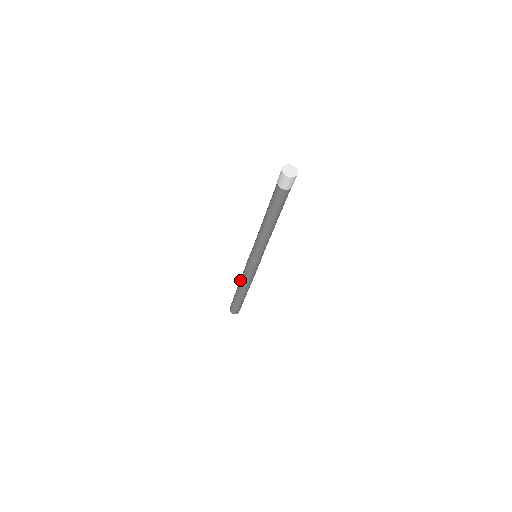
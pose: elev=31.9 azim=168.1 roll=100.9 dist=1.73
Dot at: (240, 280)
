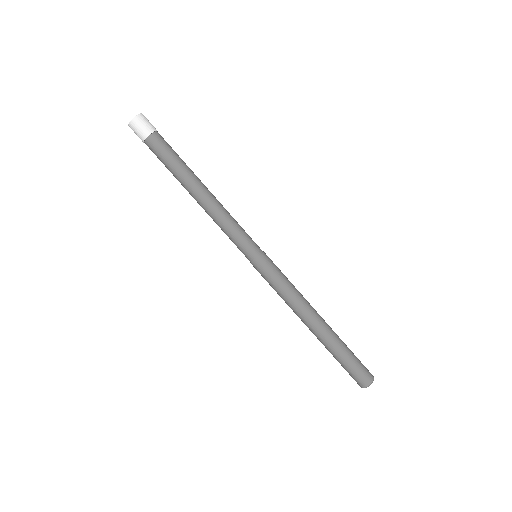
Dot at: occluded
